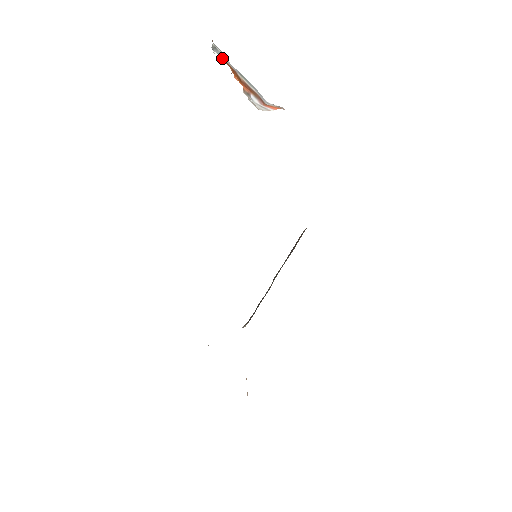
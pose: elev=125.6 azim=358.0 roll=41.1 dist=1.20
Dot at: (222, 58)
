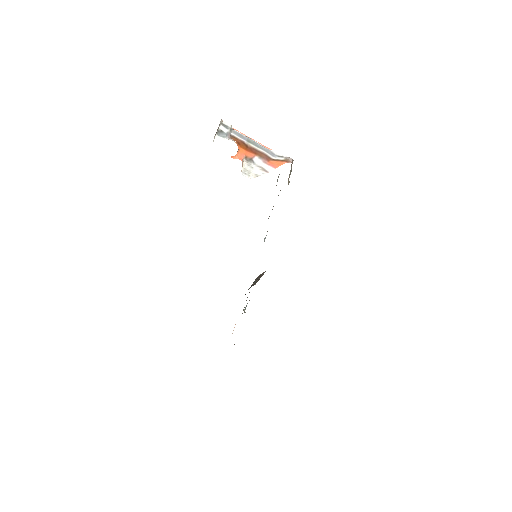
Dot at: (228, 136)
